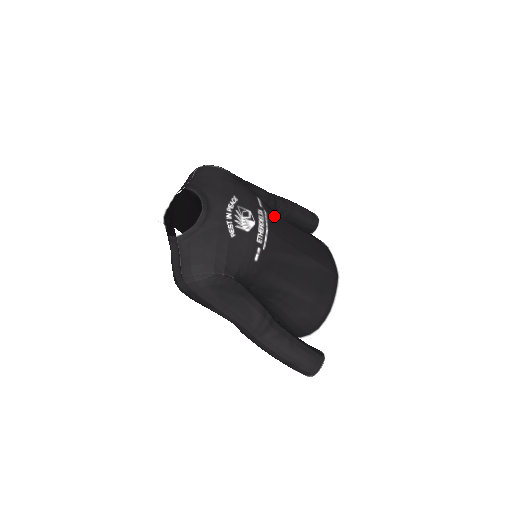
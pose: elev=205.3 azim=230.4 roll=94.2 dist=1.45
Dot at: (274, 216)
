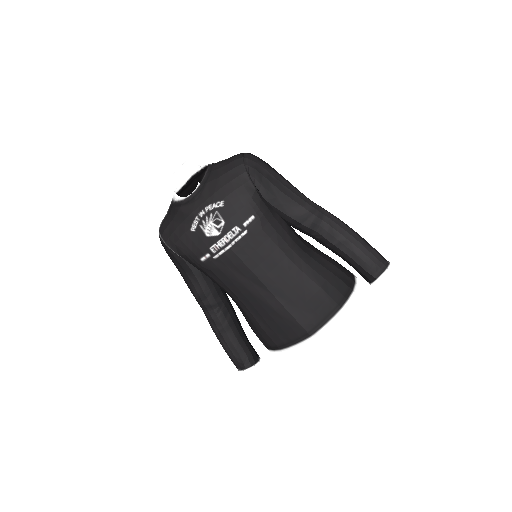
Dot at: (261, 241)
